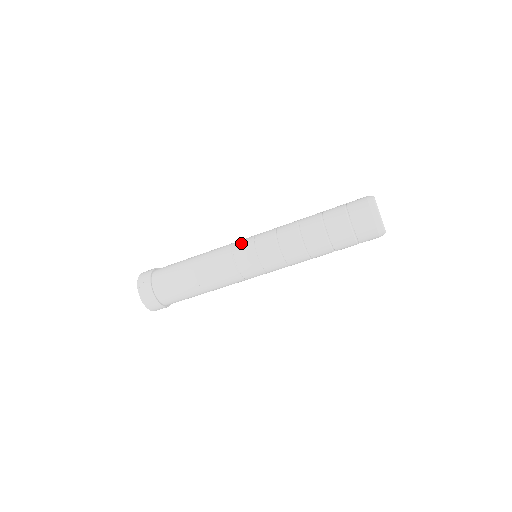
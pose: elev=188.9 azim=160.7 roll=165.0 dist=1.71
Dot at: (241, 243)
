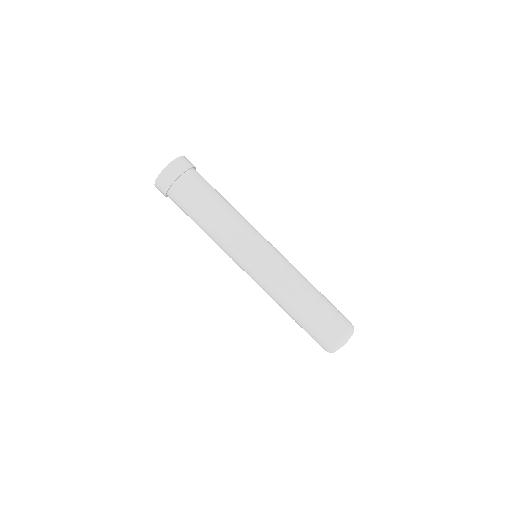
Dot at: (248, 254)
